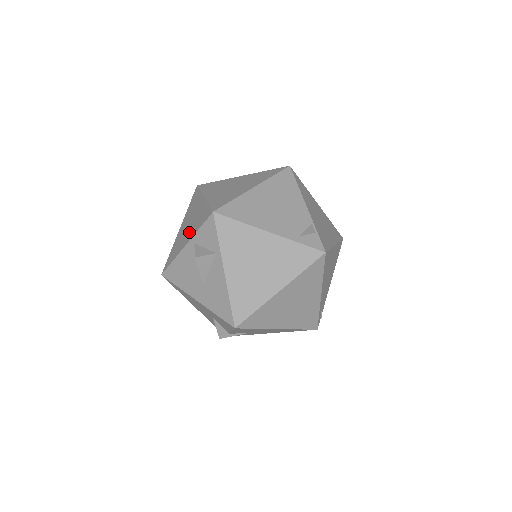
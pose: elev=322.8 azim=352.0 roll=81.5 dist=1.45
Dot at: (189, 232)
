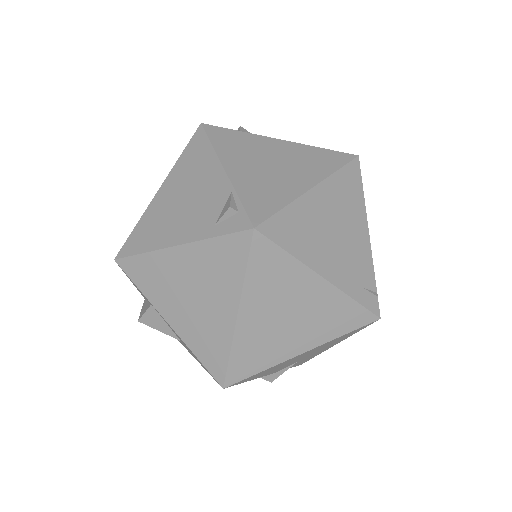
Dot at: occluded
